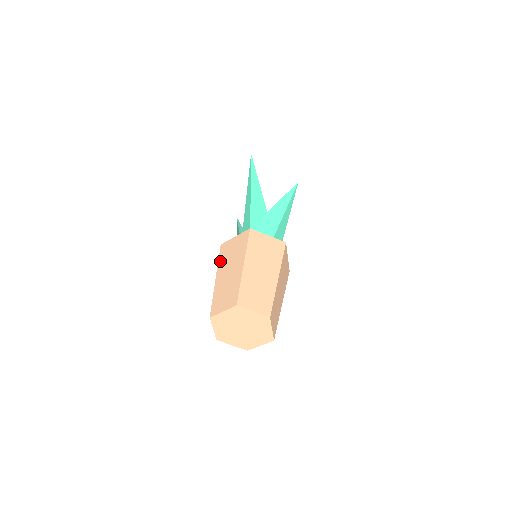
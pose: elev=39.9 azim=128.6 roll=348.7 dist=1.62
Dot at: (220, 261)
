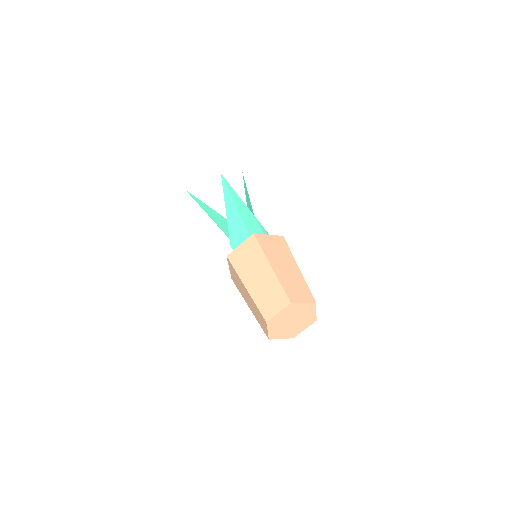
Dot at: occluded
